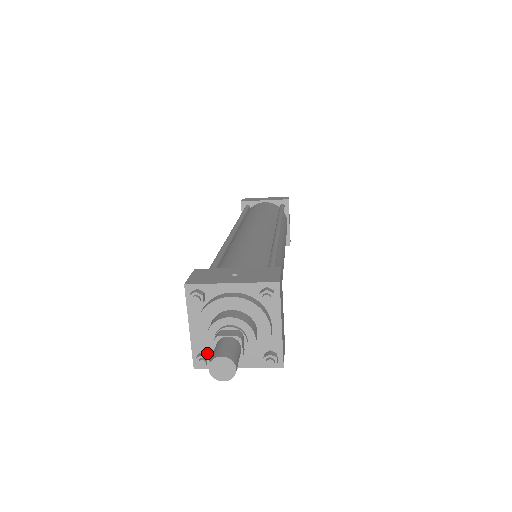
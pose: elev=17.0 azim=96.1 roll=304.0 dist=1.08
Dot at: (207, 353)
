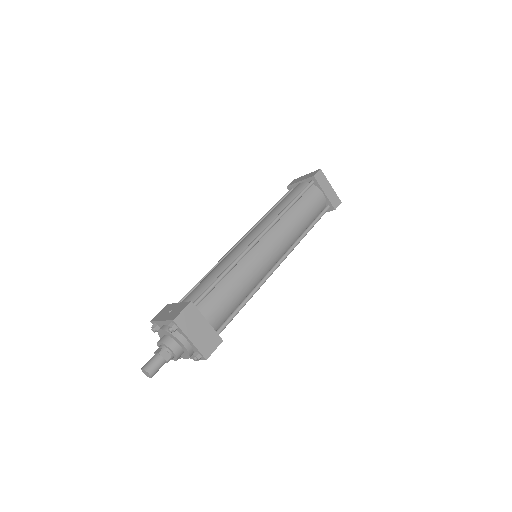
Dot at: occluded
